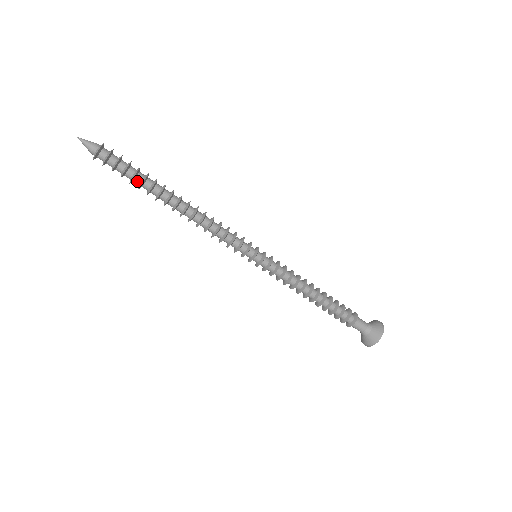
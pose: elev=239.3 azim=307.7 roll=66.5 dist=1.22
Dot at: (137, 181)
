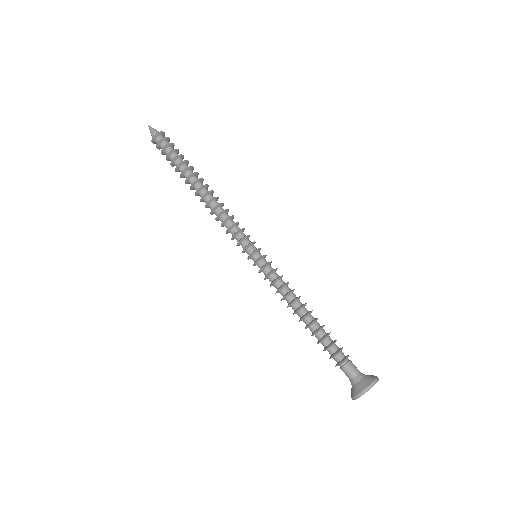
Dot at: (176, 164)
